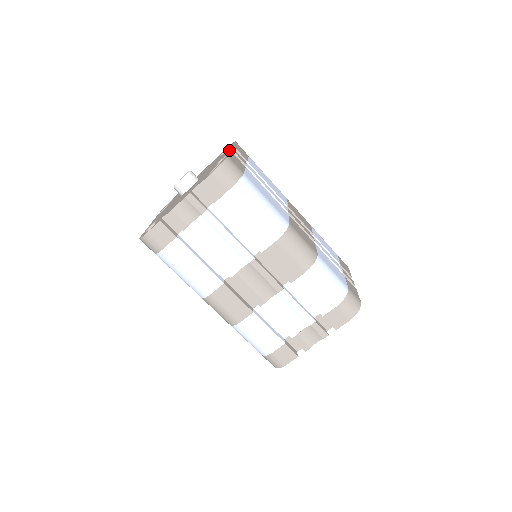
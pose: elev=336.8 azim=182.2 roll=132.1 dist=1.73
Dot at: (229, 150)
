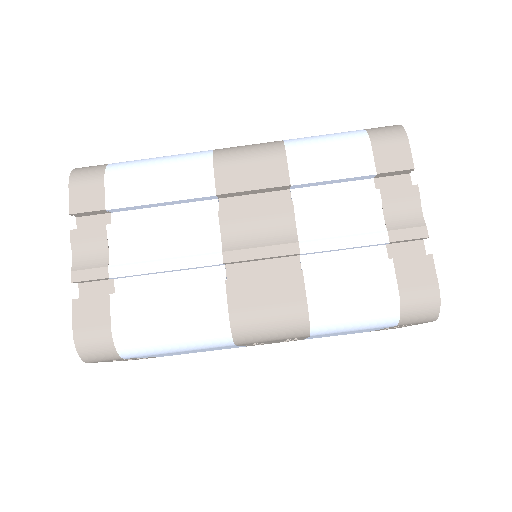
Dot at: occluded
